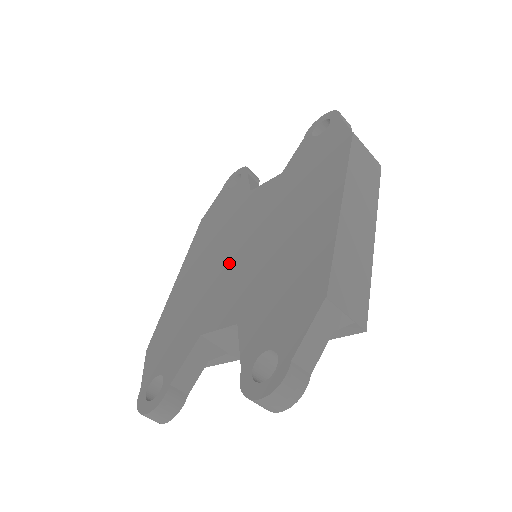
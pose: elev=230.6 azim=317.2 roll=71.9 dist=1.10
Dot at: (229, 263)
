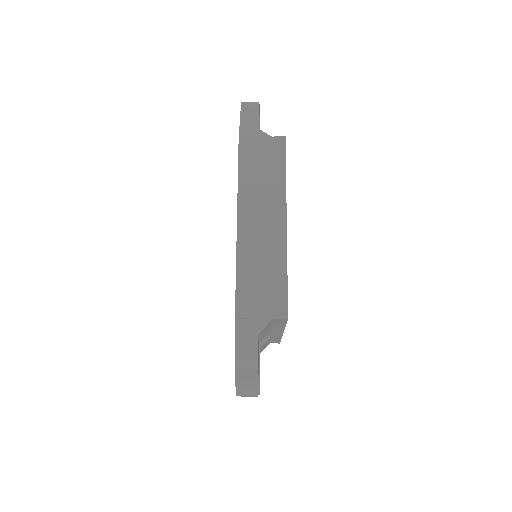
Dot at: occluded
